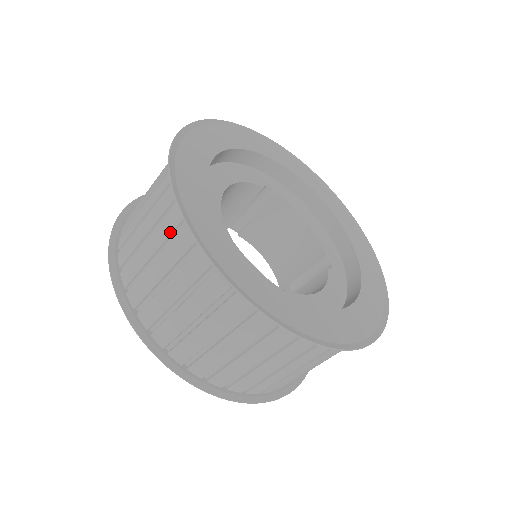
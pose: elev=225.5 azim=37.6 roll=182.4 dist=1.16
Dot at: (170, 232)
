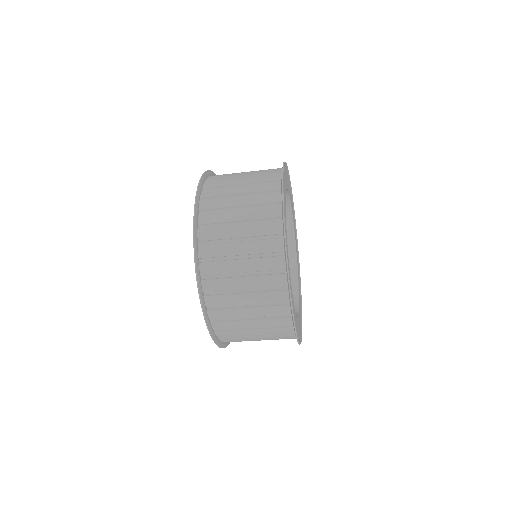
Dot at: (272, 315)
